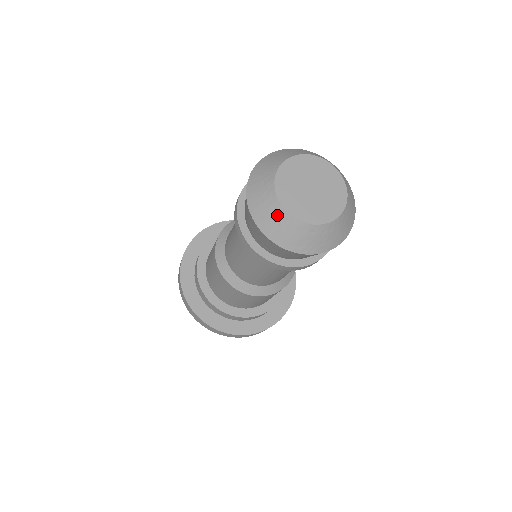
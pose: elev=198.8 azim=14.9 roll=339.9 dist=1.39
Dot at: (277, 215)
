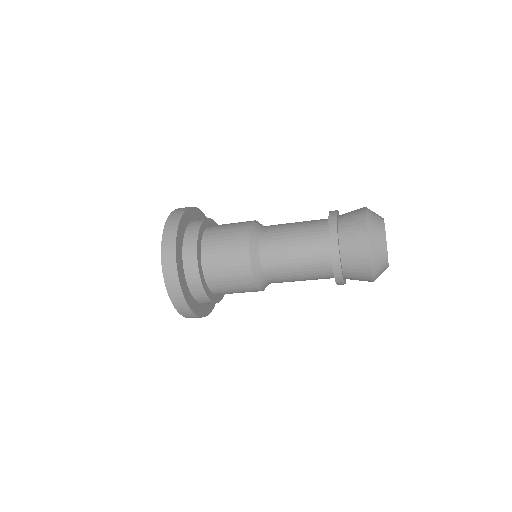
Dot at: (382, 248)
